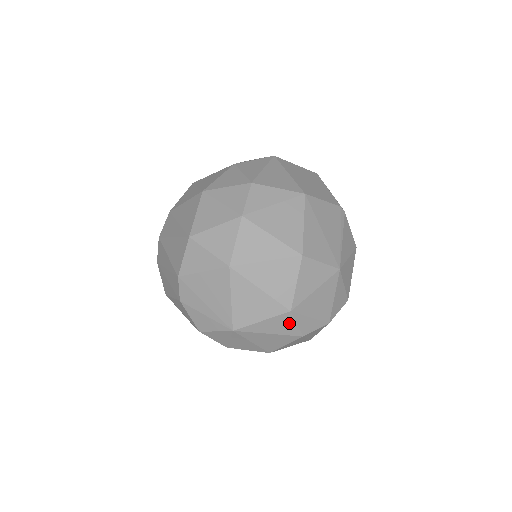
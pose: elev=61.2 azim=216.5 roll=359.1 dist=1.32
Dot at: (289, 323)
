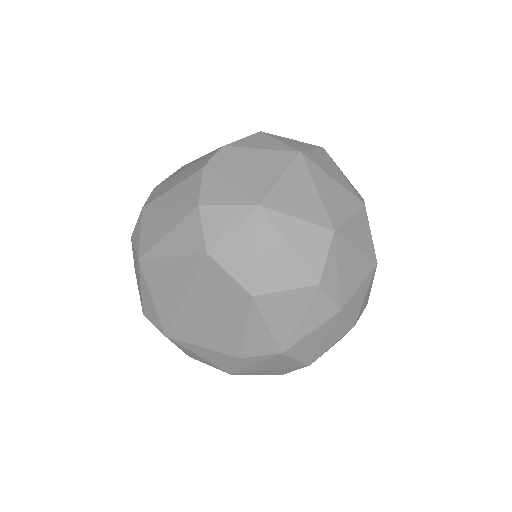
Dot at: (320, 248)
